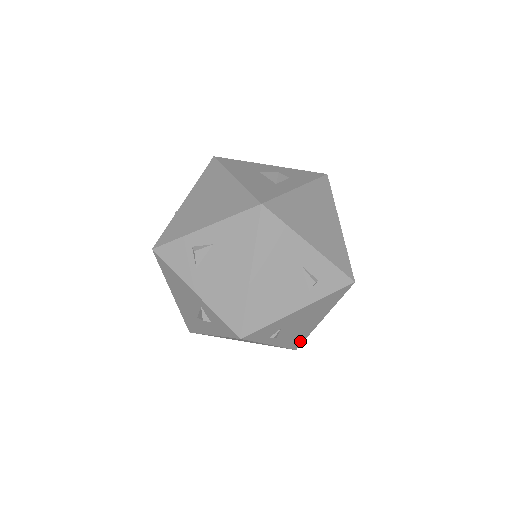
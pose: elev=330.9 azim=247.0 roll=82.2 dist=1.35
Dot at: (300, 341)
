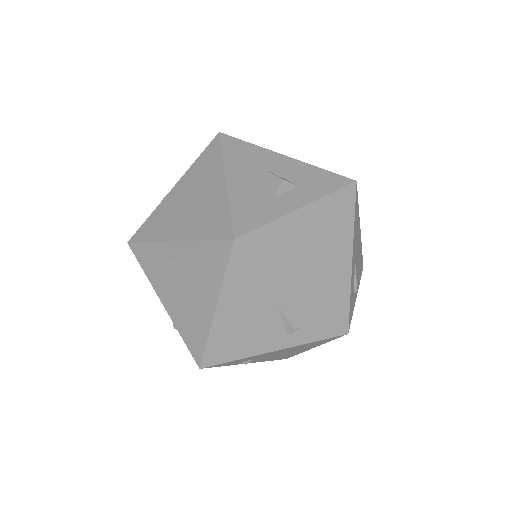
Dot at: (289, 356)
